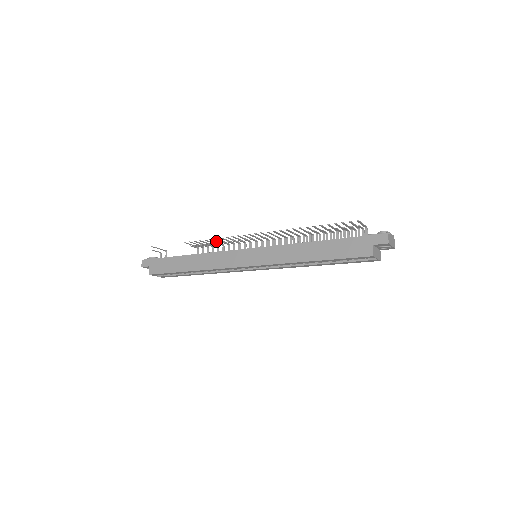
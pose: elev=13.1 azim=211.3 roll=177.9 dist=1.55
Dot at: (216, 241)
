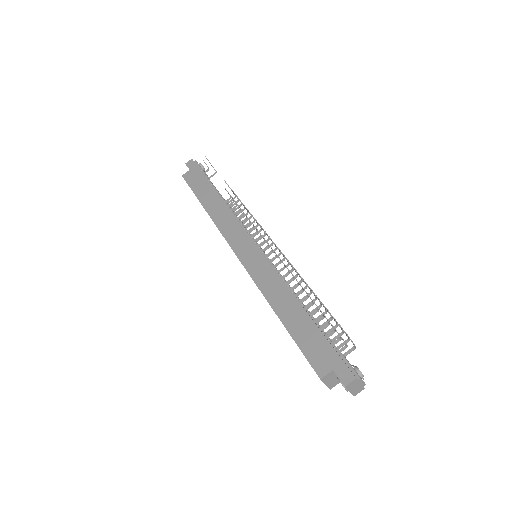
Dot at: occluded
